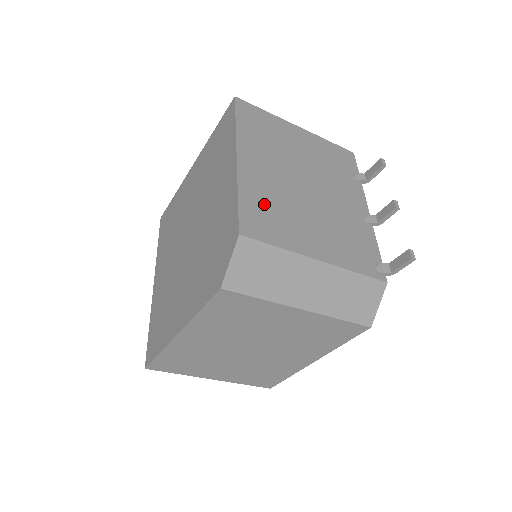
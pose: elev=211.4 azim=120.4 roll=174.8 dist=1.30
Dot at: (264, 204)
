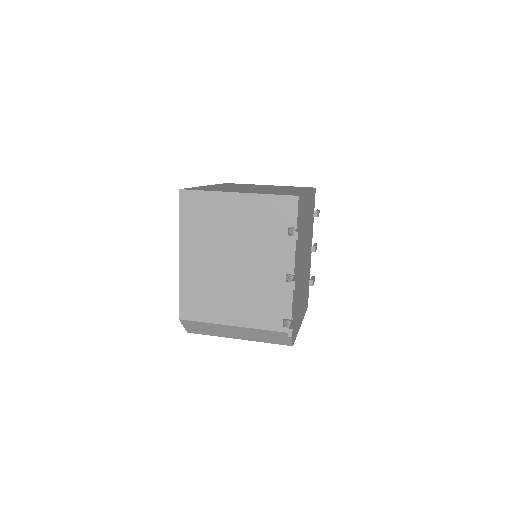
Dot at: (196, 292)
